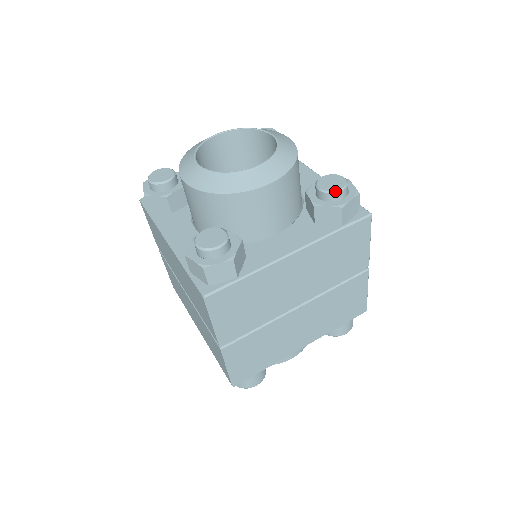
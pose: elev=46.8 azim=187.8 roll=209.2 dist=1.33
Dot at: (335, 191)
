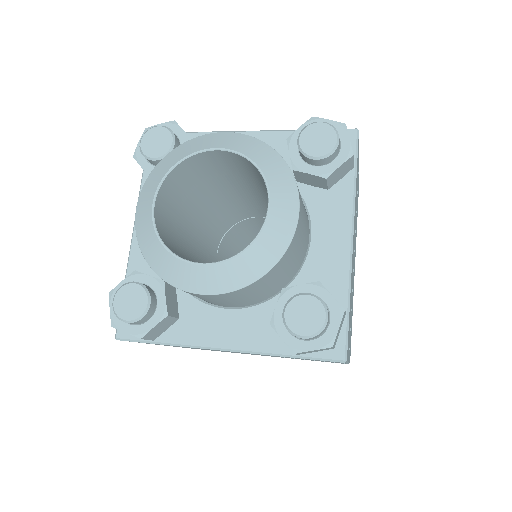
Dot at: (295, 334)
